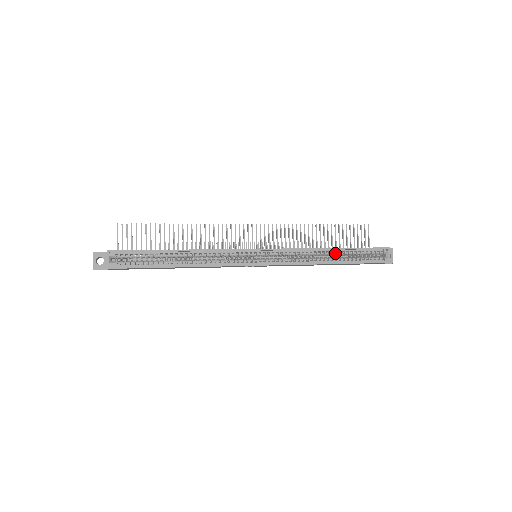
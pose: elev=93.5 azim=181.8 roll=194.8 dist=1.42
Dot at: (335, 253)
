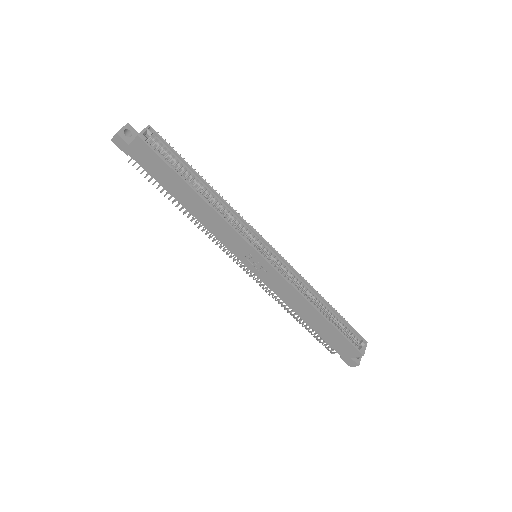
Dot at: (324, 307)
